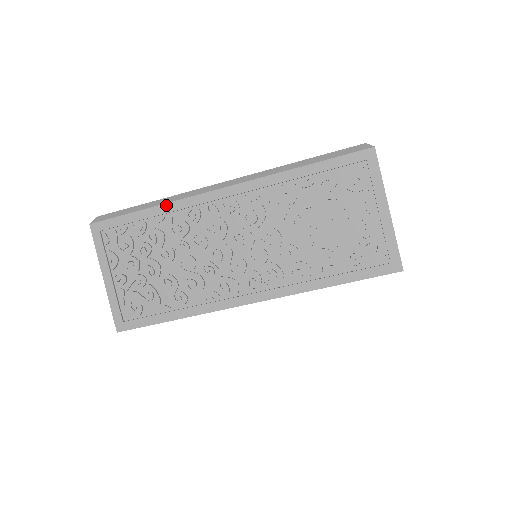
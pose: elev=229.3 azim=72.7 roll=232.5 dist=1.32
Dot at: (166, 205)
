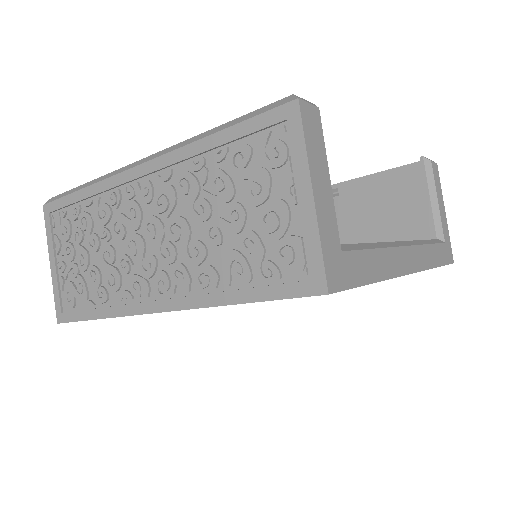
Dot at: (94, 186)
